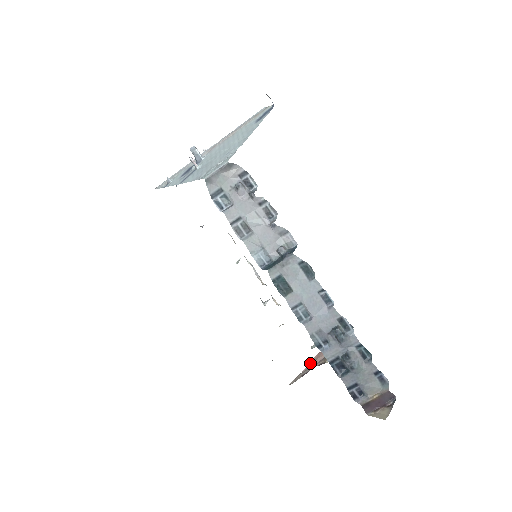
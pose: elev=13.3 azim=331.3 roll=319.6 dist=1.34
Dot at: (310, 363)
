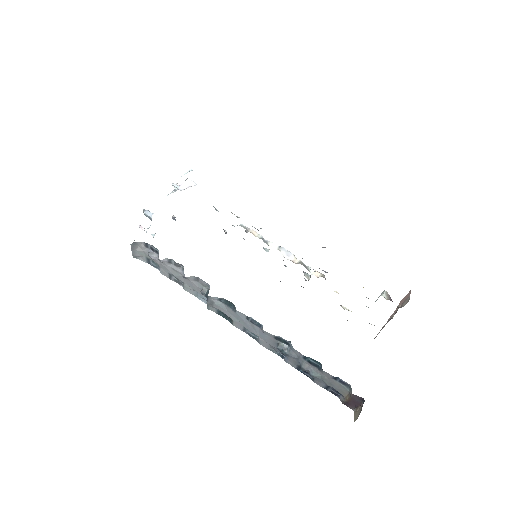
Dot at: occluded
